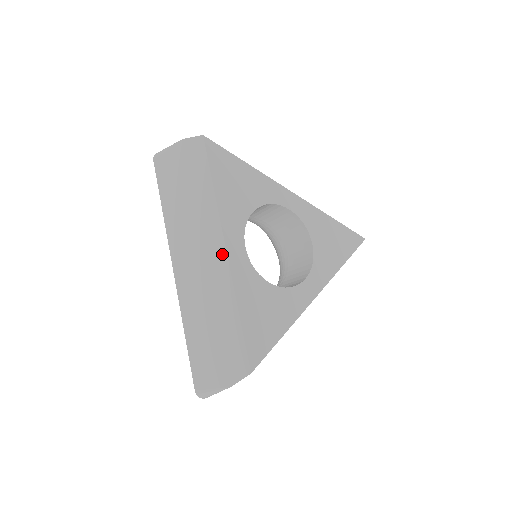
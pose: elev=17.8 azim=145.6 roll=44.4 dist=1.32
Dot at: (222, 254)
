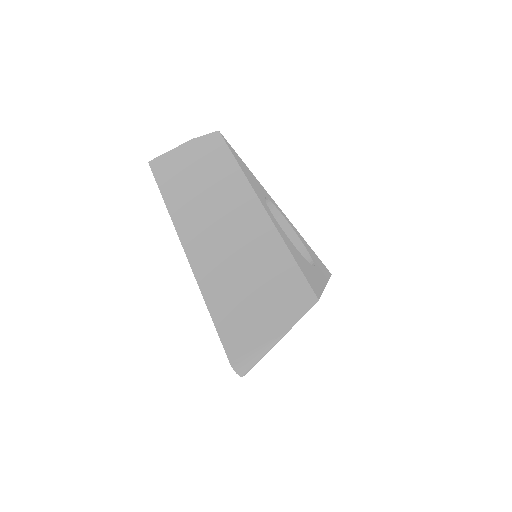
Dot at: (256, 207)
